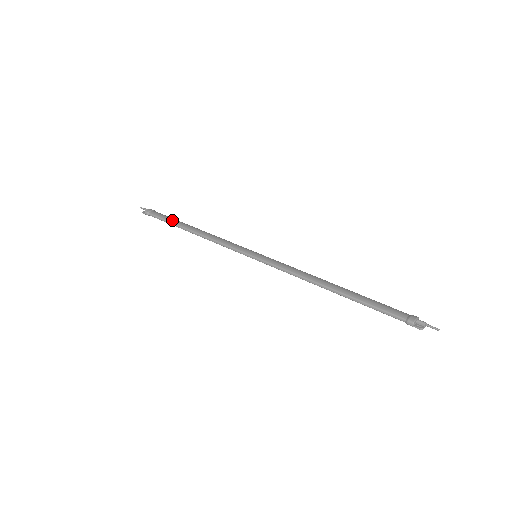
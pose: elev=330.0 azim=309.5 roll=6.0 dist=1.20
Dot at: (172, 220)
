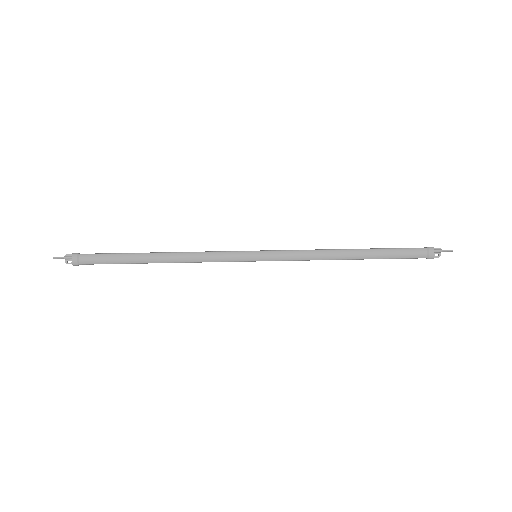
Dot at: (121, 261)
